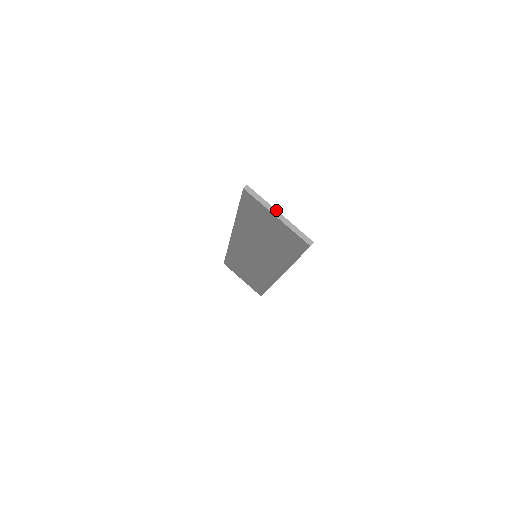
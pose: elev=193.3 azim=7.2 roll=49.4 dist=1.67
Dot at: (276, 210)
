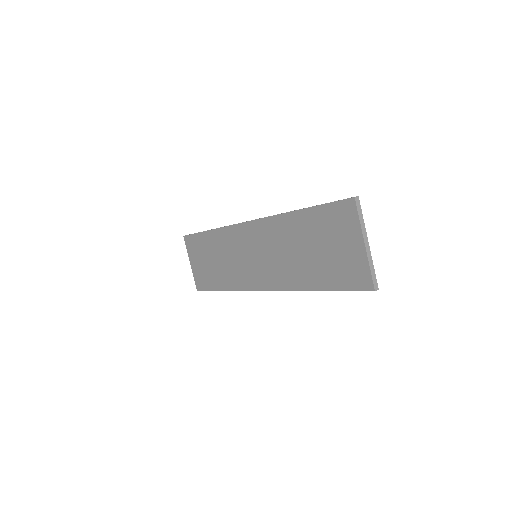
Dot at: (367, 238)
